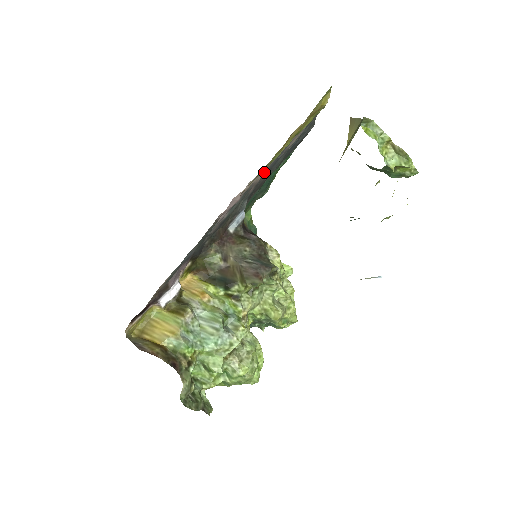
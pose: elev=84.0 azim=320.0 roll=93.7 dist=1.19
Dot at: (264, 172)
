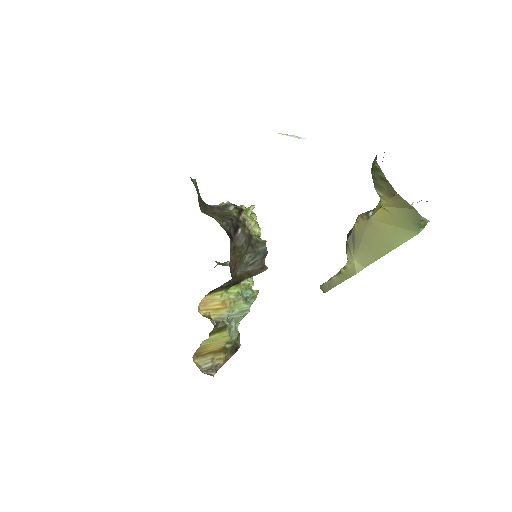
Dot at: occluded
